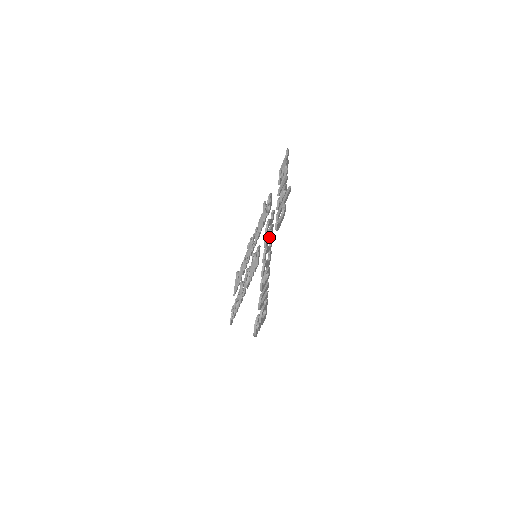
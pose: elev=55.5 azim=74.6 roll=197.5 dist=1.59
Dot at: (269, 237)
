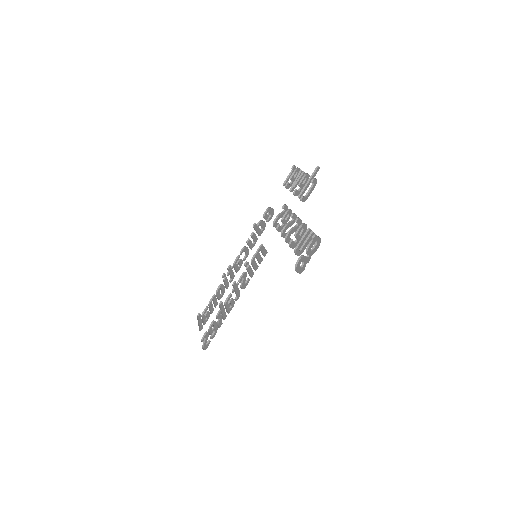
Dot at: (285, 221)
